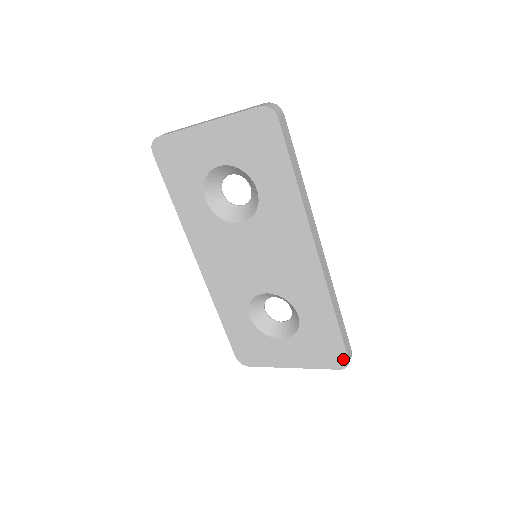
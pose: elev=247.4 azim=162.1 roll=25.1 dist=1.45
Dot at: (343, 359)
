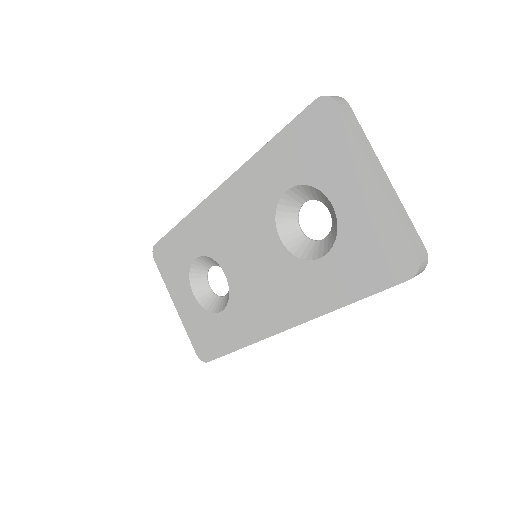
Dot at: (206, 357)
